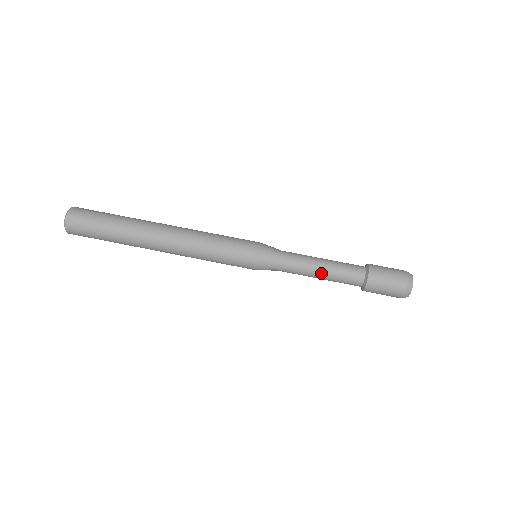
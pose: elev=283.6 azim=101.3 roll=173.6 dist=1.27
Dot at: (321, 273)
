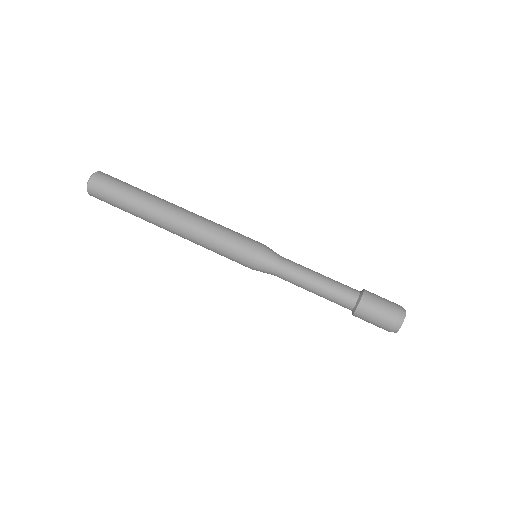
Dot at: (316, 283)
